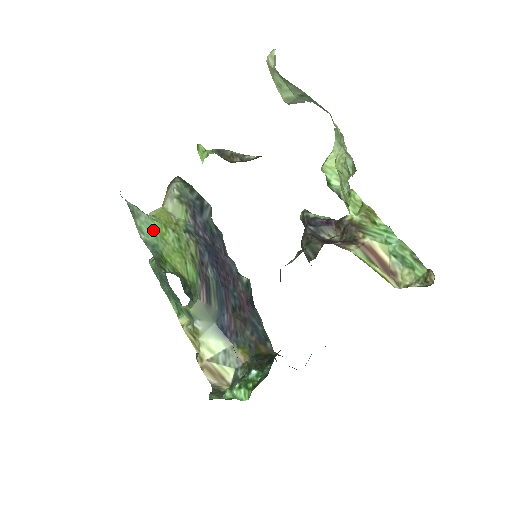
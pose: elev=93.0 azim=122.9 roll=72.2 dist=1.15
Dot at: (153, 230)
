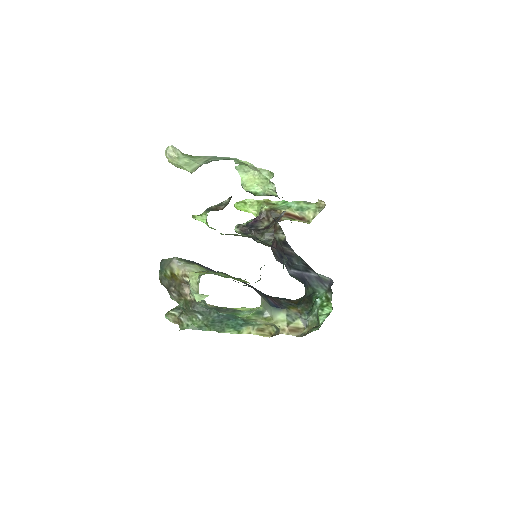
Dot at: occluded
